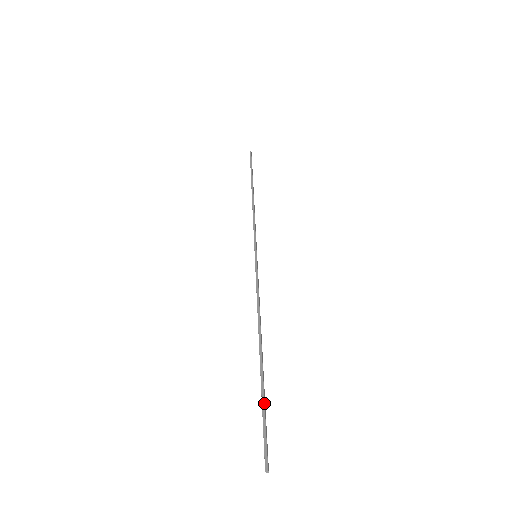
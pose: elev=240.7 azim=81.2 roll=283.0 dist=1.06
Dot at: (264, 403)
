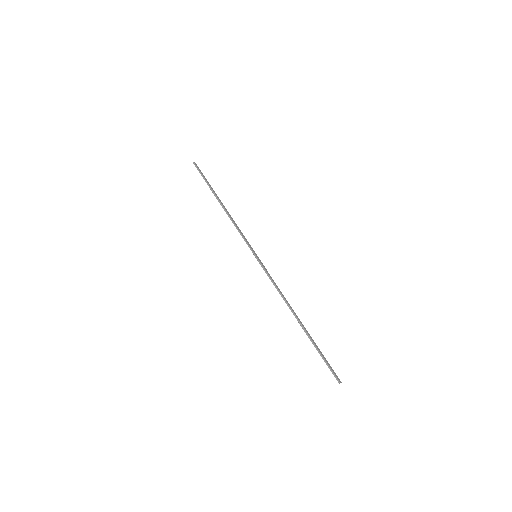
Dot at: (318, 350)
